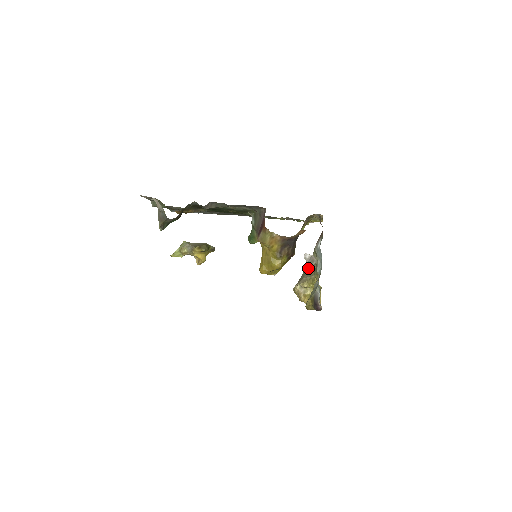
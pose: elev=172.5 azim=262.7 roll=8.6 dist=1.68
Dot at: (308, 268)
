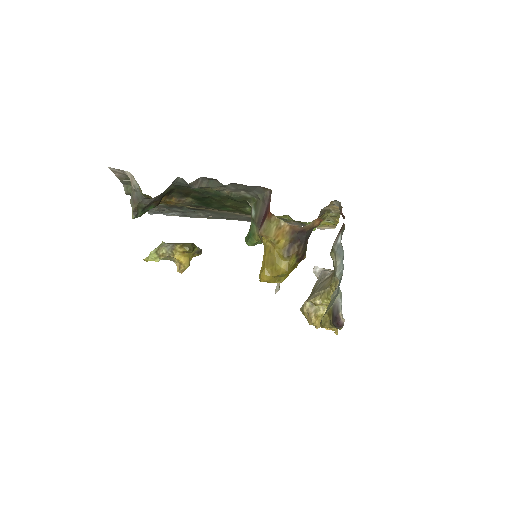
Dot at: (319, 283)
